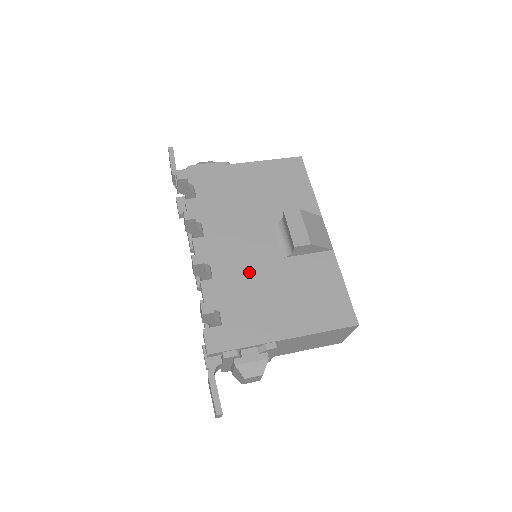
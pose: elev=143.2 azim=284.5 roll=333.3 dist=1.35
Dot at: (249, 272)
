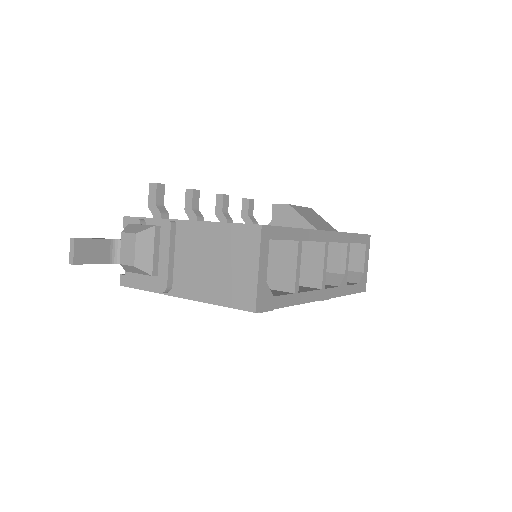
Dot at: occluded
